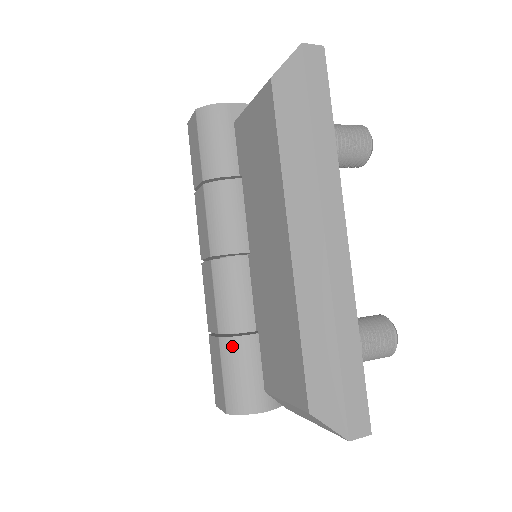
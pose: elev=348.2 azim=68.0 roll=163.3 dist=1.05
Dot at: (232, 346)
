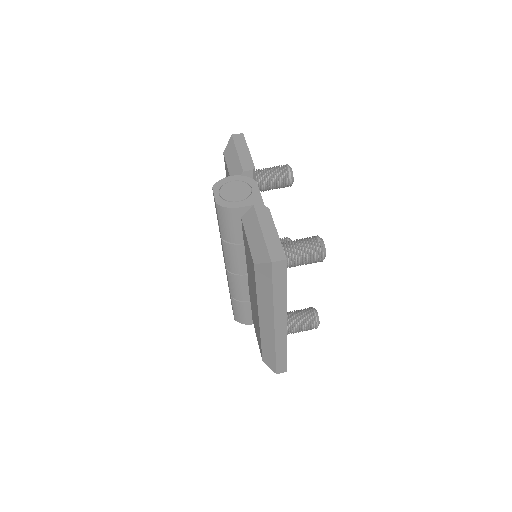
Dot at: (237, 304)
